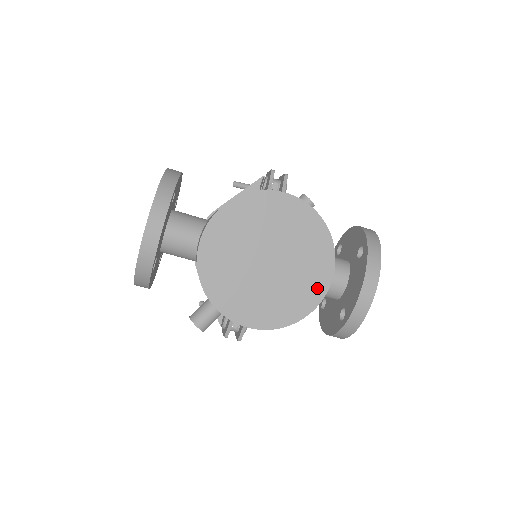
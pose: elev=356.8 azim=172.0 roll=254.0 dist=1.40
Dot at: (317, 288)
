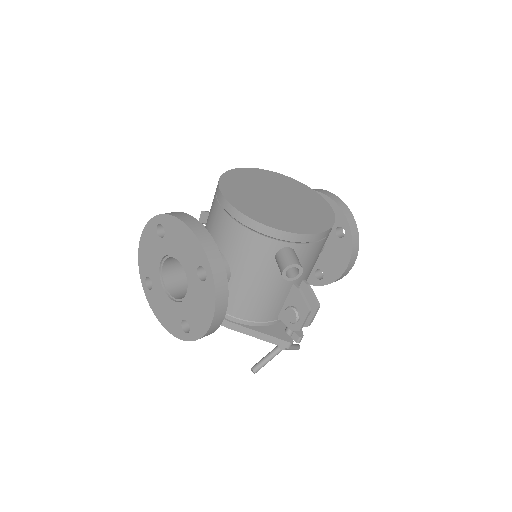
Dot at: (317, 198)
